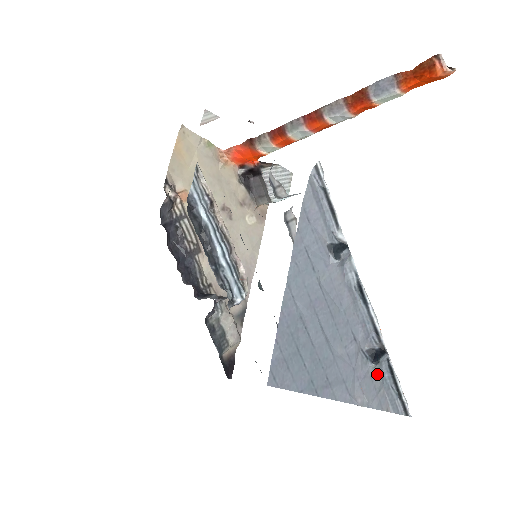
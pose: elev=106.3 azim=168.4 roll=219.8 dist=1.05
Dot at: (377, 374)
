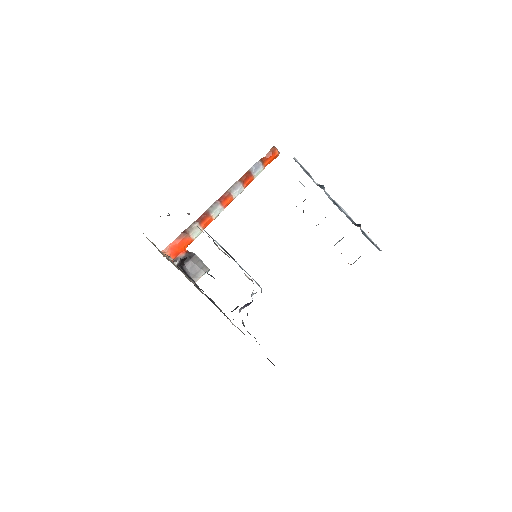
Dot at: occluded
